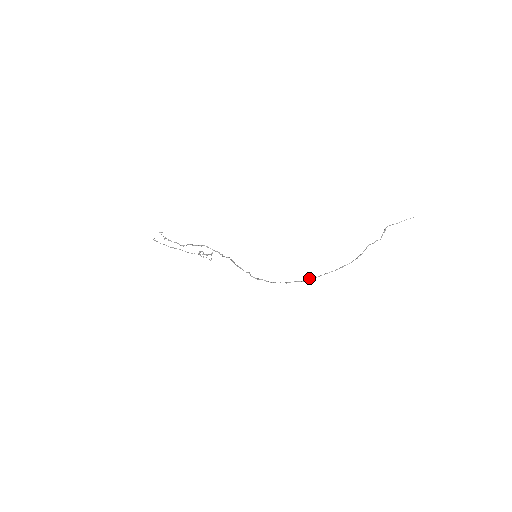
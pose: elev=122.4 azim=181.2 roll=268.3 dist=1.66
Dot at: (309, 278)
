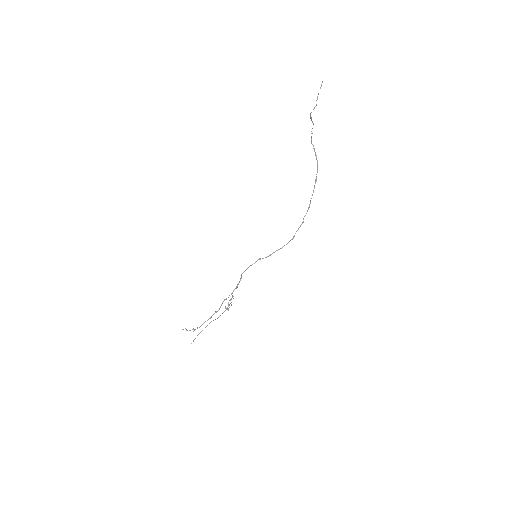
Dot at: (304, 216)
